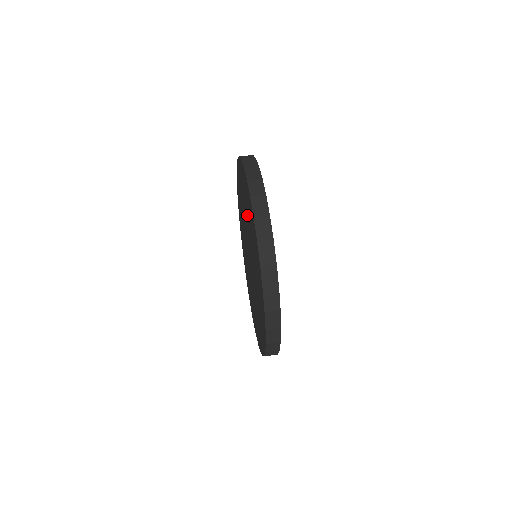
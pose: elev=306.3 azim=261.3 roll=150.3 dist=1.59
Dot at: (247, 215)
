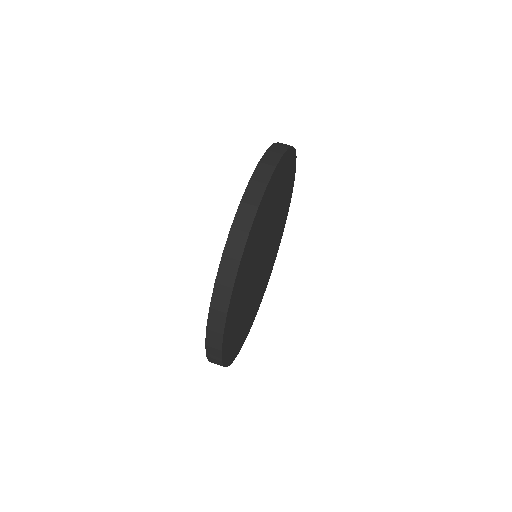
Dot at: occluded
